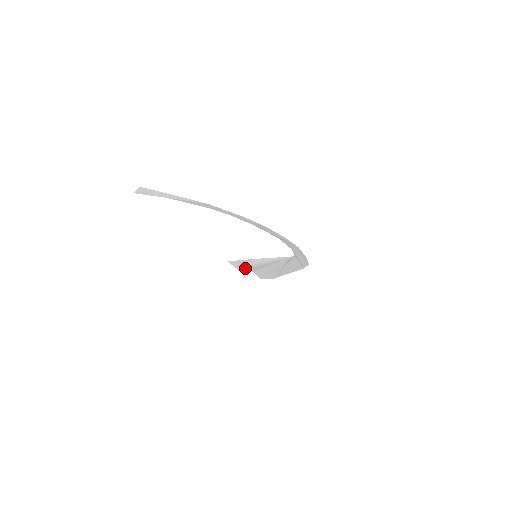
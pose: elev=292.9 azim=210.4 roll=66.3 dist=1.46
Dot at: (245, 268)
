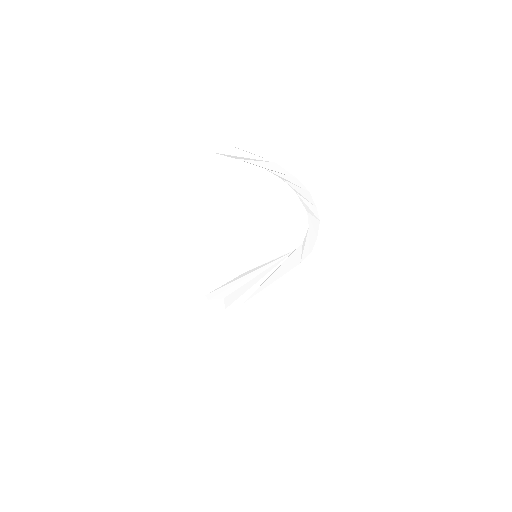
Dot at: (219, 292)
